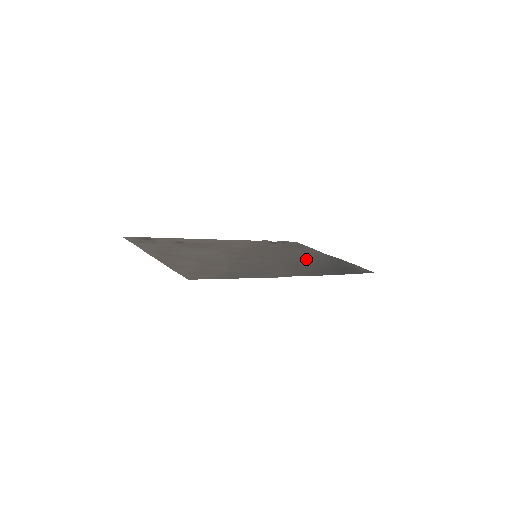
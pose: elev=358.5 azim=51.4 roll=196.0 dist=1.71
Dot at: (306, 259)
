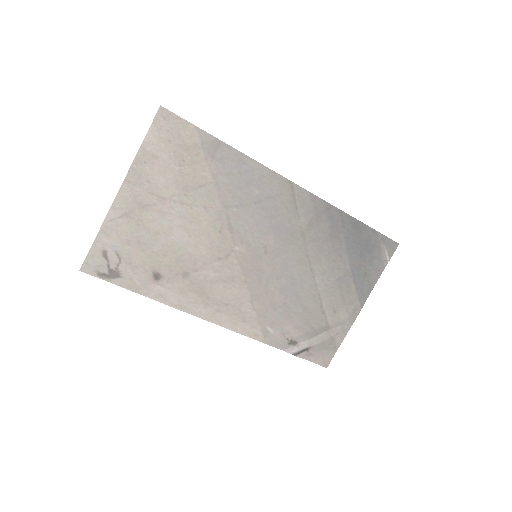
Dot at: (321, 270)
